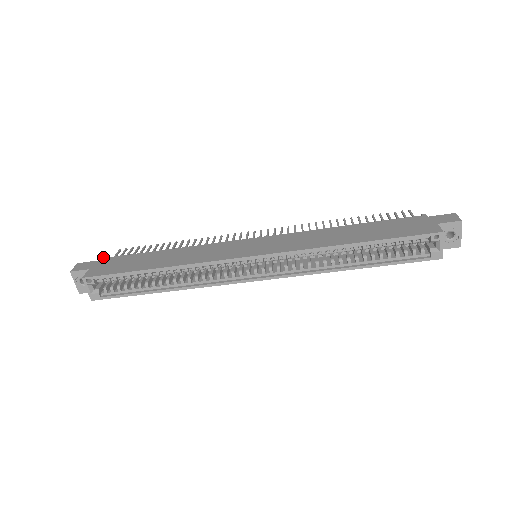
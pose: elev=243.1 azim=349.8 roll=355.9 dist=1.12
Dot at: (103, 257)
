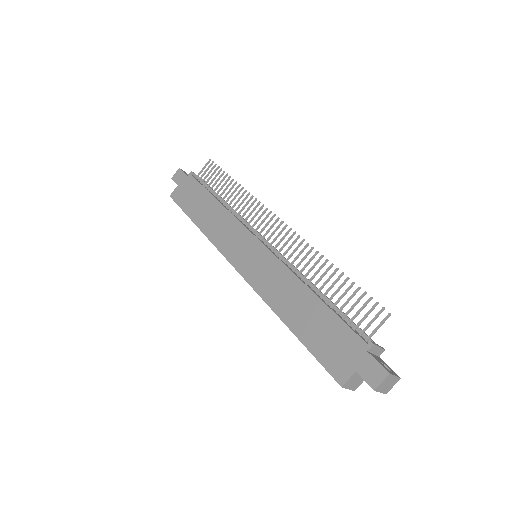
Dot at: (191, 173)
